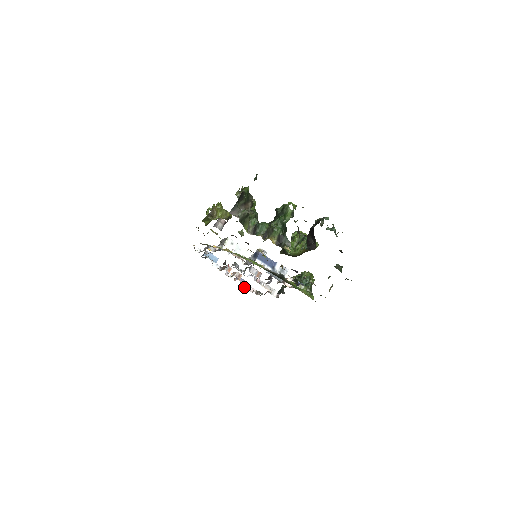
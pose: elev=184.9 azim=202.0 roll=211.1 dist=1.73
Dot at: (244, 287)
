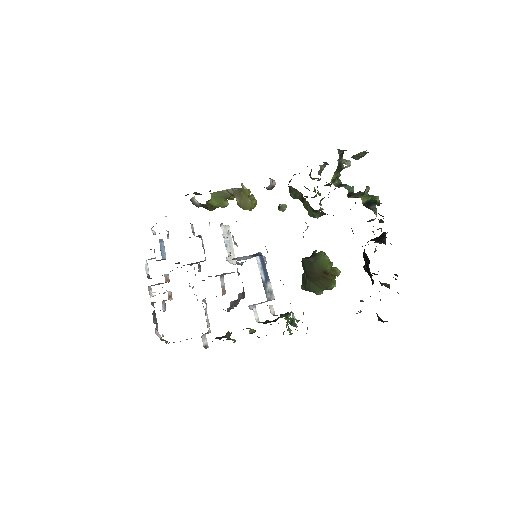
Dot at: (153, 321)
